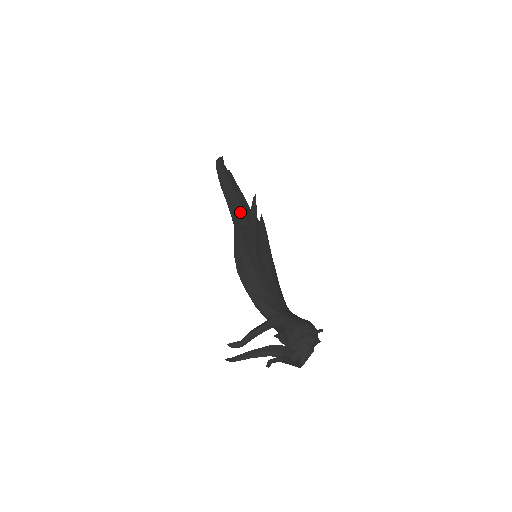
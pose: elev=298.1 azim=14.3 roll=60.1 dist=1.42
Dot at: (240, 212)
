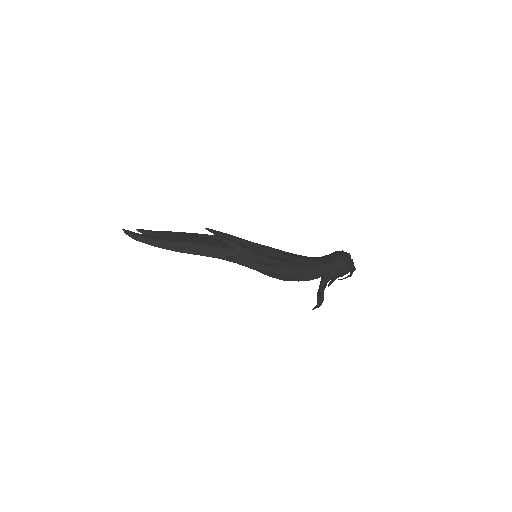
Dot at: (218, 250)
